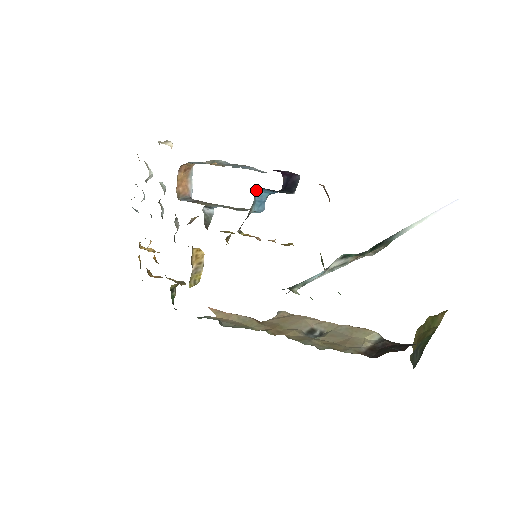
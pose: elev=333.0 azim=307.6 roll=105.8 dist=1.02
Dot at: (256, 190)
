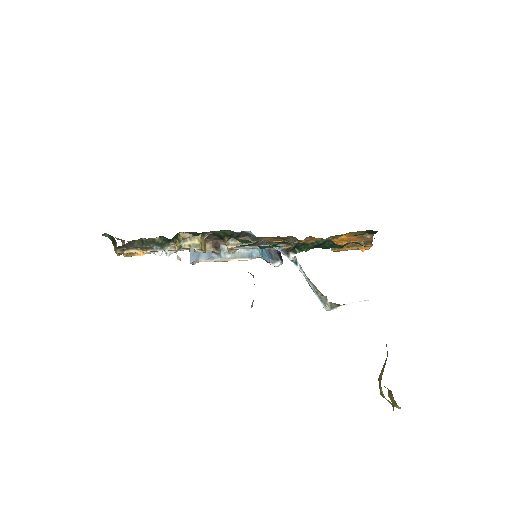
Dot at: occluded
